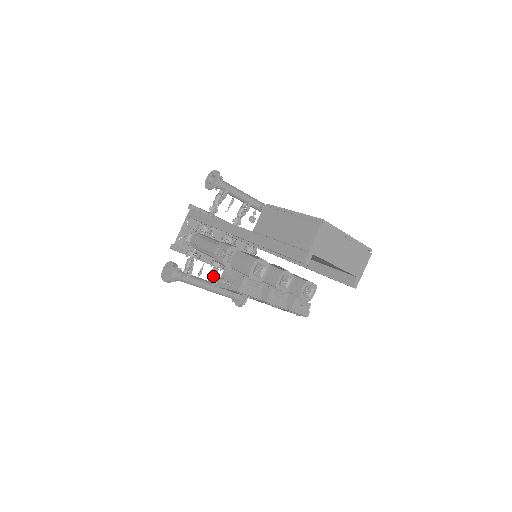
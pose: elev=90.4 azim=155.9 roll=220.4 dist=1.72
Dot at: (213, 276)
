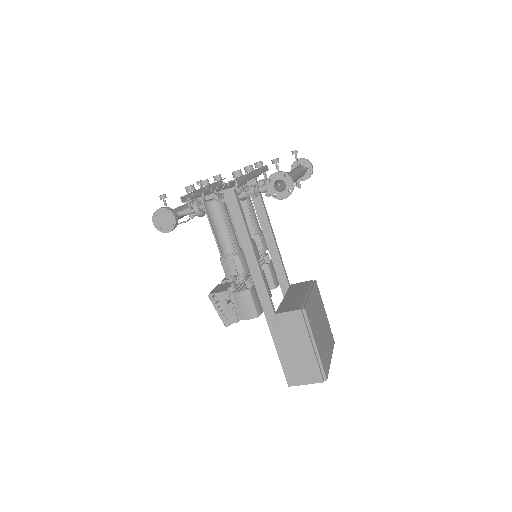
Dot at: occluded
